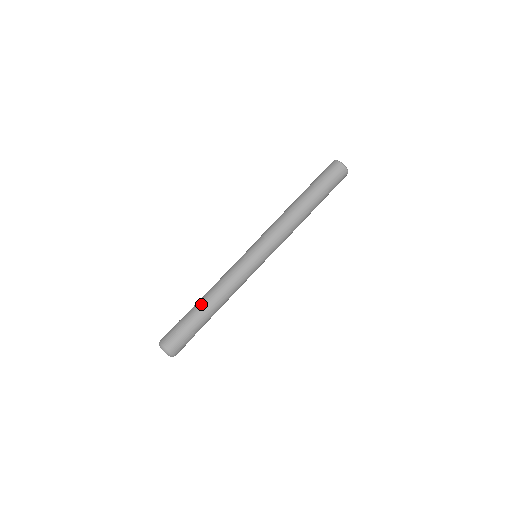
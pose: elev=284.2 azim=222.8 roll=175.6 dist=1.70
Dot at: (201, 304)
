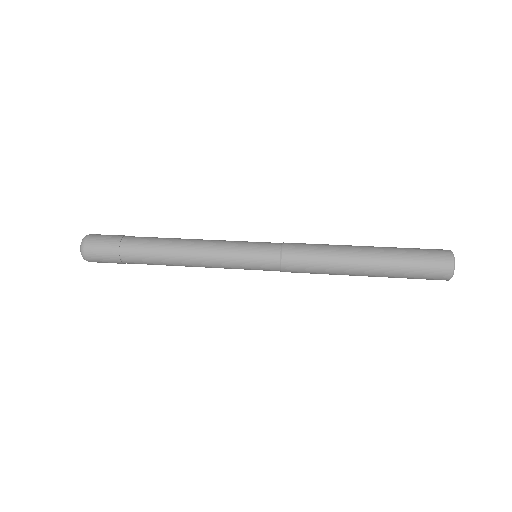
Dot at: occluded
